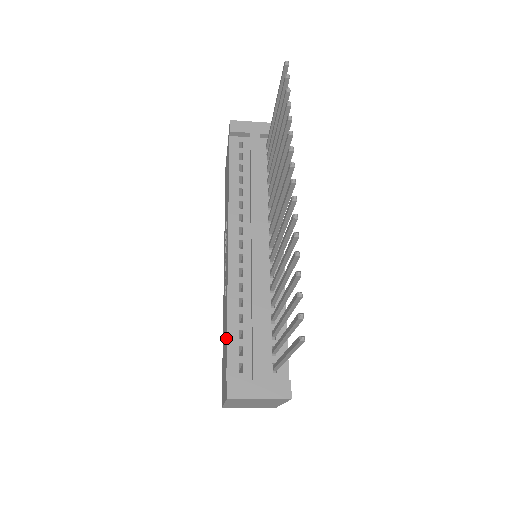
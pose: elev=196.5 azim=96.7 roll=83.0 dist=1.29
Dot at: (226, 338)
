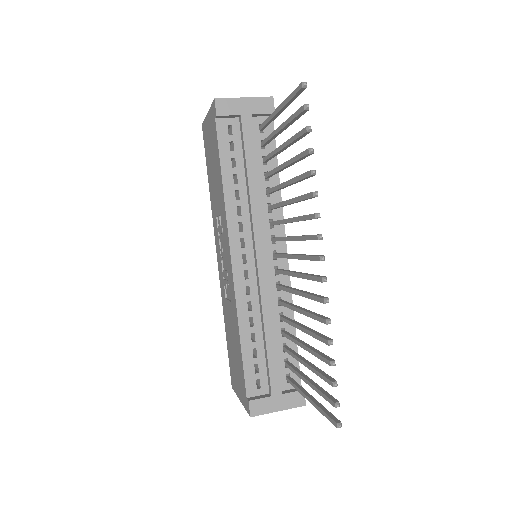
Dot at: (240, 356)
